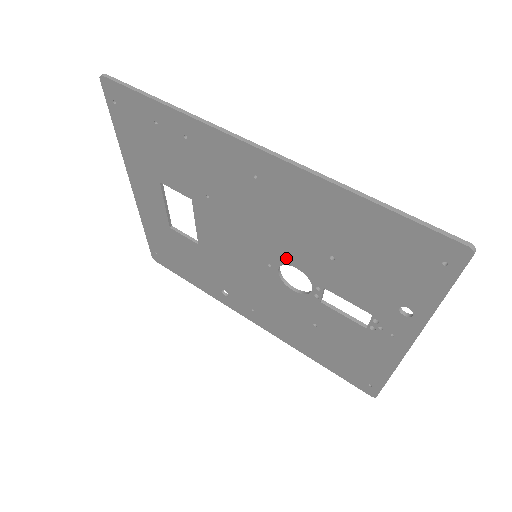
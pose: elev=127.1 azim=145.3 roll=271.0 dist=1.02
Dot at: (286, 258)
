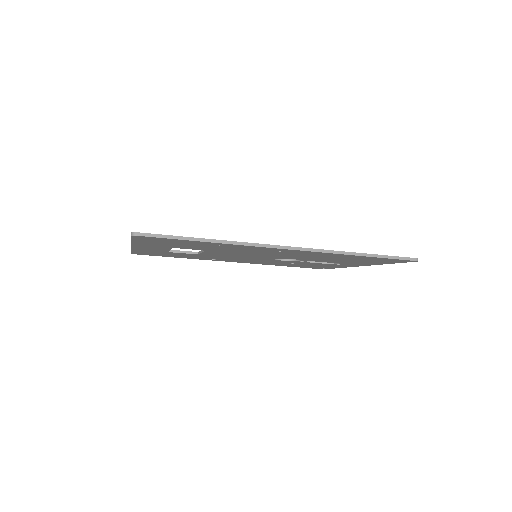
Dot at: (285, 258)
